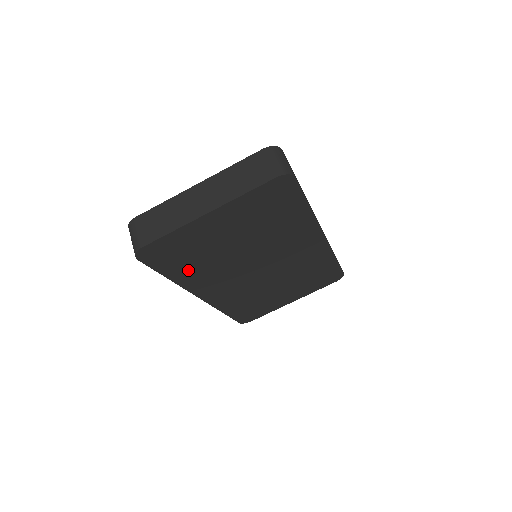
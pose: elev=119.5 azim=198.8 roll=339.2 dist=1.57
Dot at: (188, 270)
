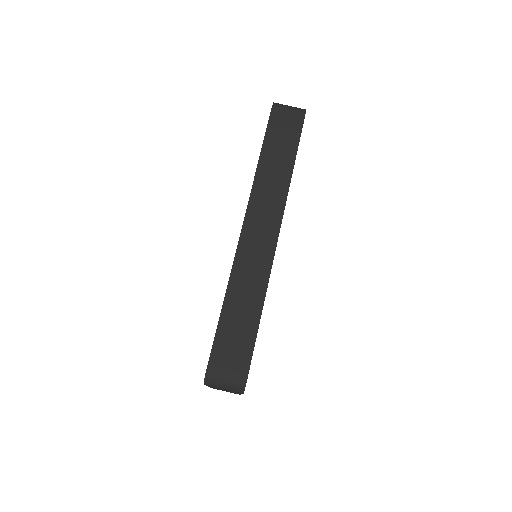
Dot at: occluded
